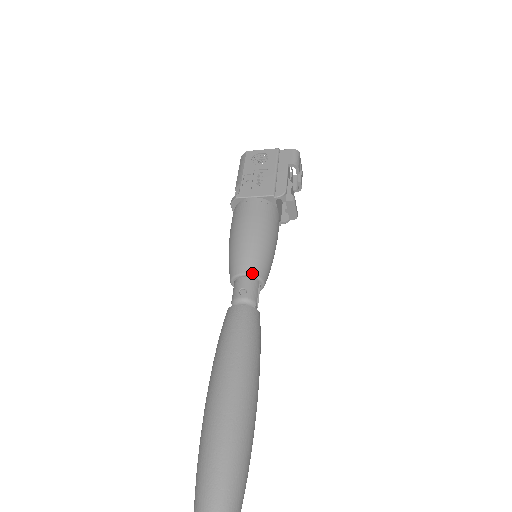
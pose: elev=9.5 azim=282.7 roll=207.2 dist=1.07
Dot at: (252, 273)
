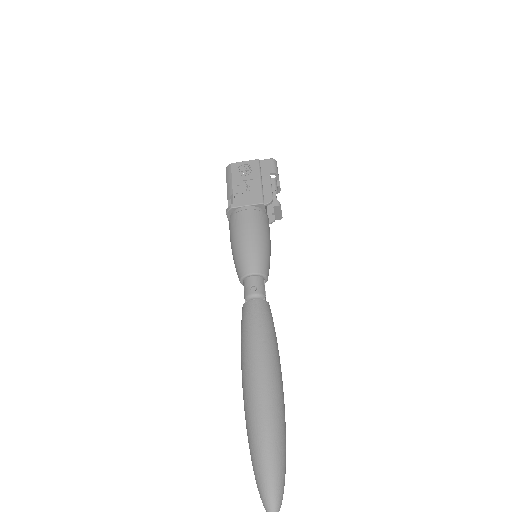
Dot at: (258, 272)
